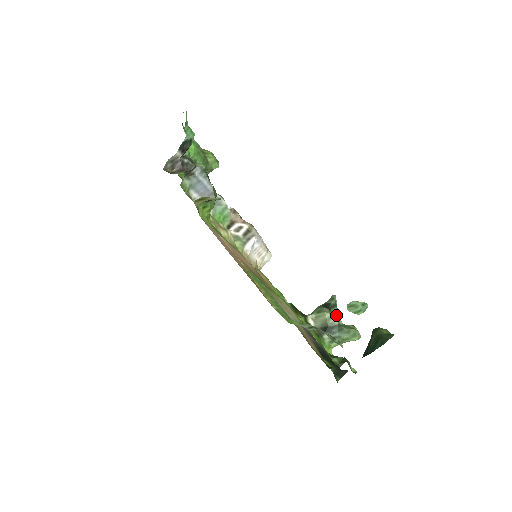
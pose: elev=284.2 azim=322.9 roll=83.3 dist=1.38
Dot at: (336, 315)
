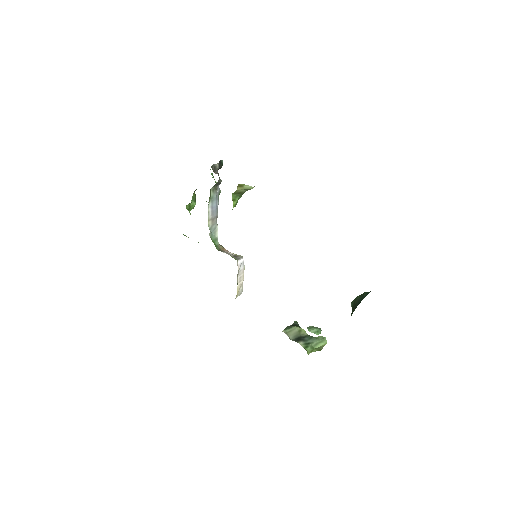
Dot at: (303, 330)
